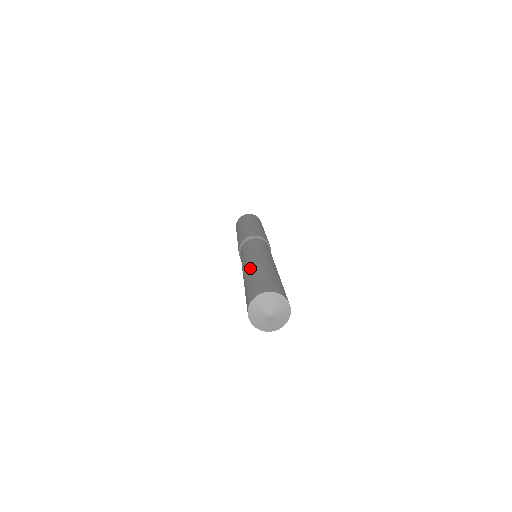
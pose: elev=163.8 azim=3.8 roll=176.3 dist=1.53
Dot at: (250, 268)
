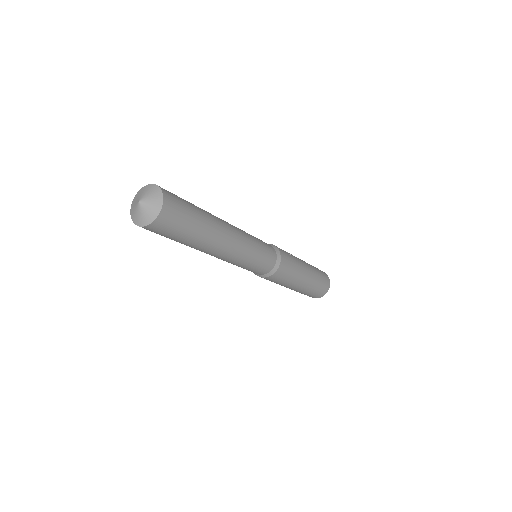
Dot at: occluded
